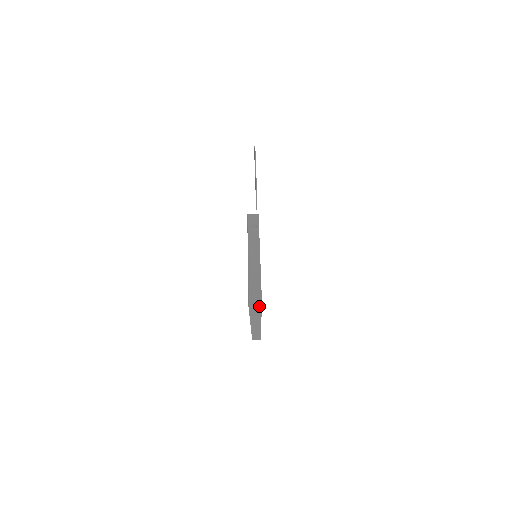
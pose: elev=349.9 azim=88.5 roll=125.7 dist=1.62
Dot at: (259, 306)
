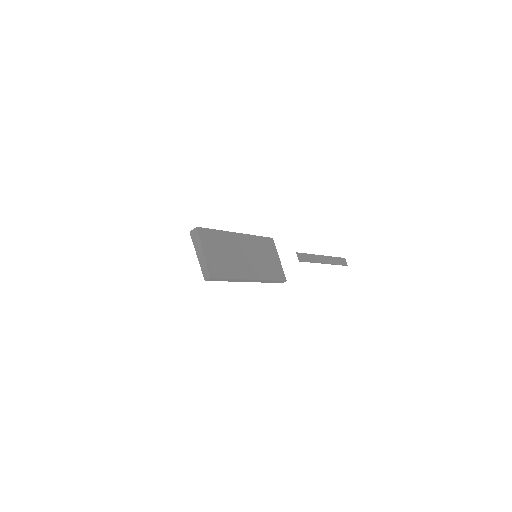
Dot at: (196, 231)
